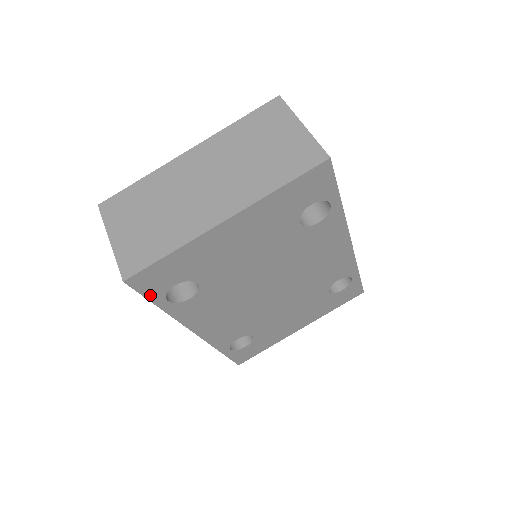
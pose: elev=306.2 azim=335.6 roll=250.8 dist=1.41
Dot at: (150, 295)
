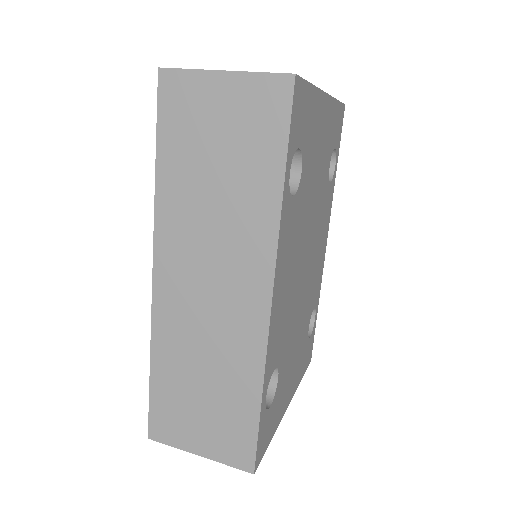
Dot at: (290, 137)
